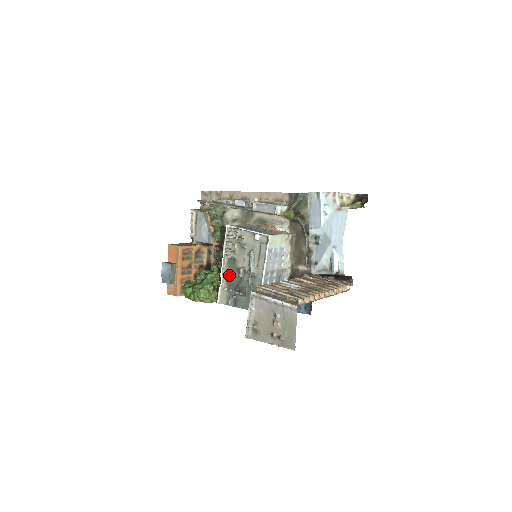
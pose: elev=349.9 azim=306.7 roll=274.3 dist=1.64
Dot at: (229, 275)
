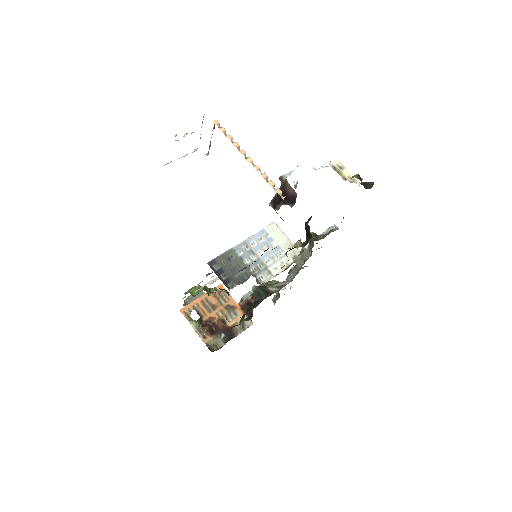
Dot at: occluded
